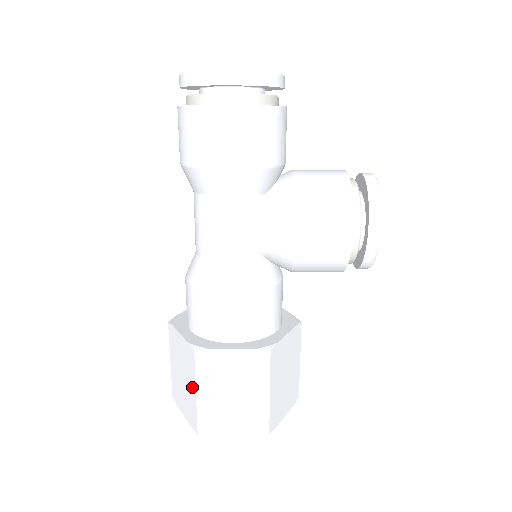
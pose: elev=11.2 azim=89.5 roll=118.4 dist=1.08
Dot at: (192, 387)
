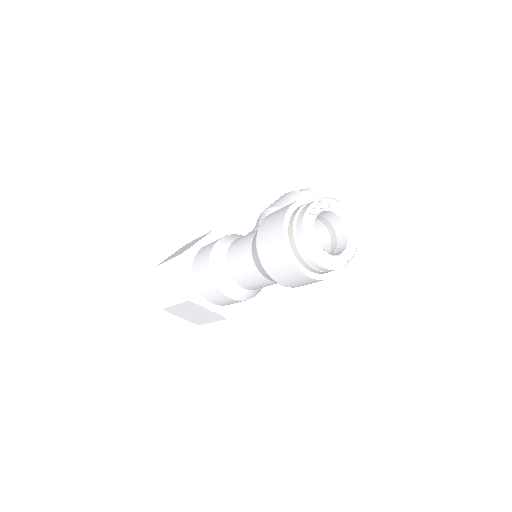
Dot at: (209, 320)
